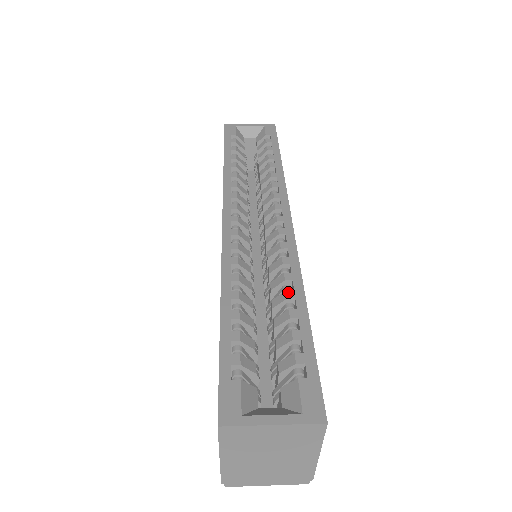
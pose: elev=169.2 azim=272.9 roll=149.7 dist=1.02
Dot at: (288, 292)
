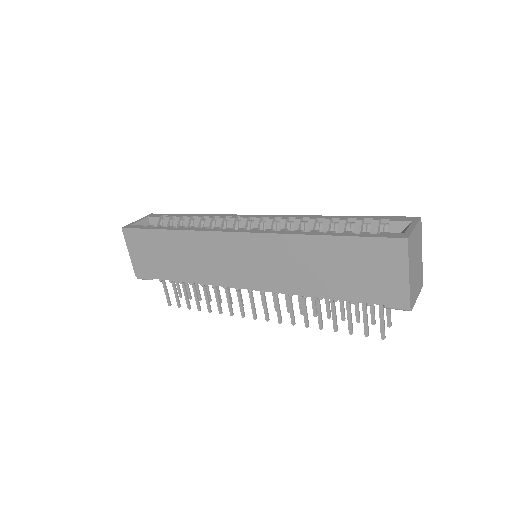
Dot at: (326, 219)
